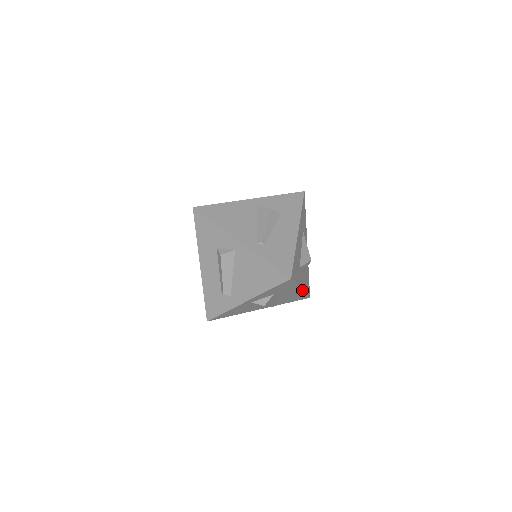
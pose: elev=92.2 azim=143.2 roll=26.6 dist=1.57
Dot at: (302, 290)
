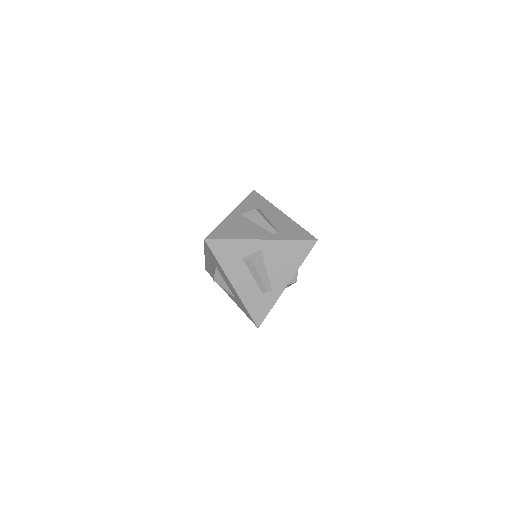
Dot at: occluded
